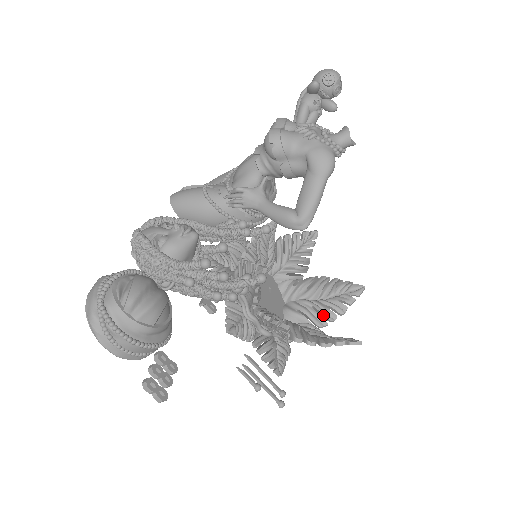
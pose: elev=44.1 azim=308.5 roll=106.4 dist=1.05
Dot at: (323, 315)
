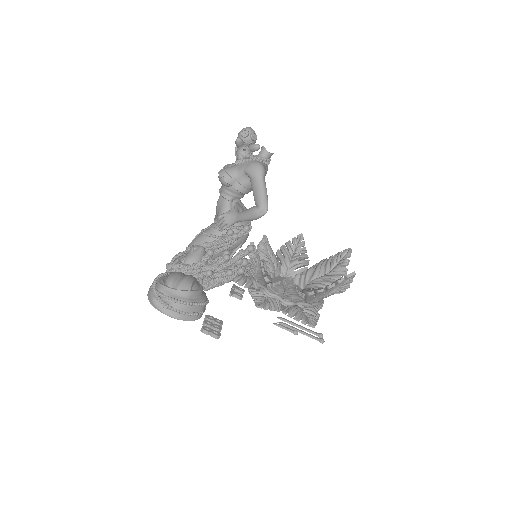
Dot at: (332, 281)
